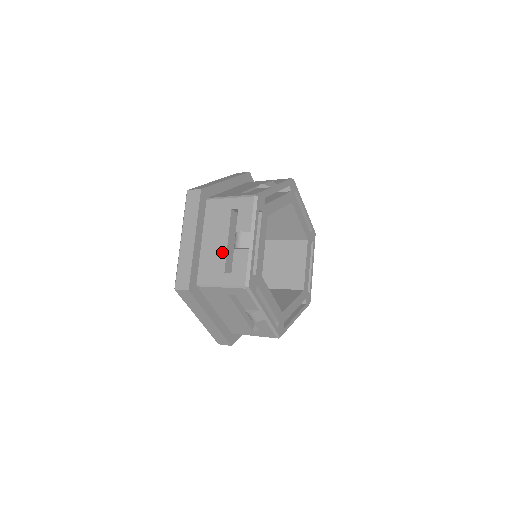
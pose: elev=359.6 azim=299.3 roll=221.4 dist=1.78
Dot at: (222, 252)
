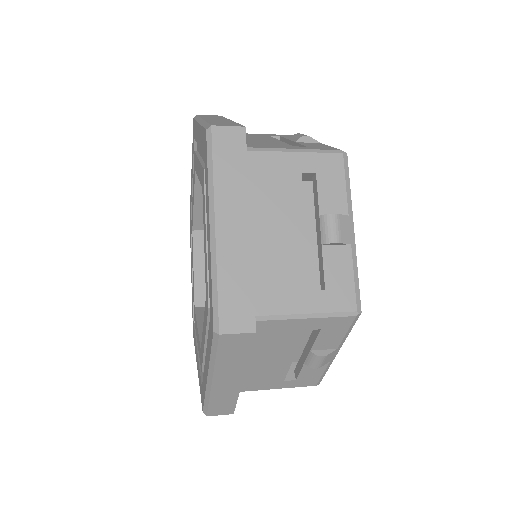
Dot at: (282, 368)
